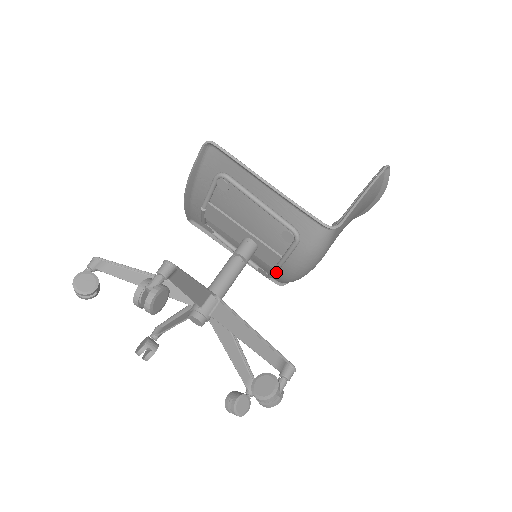
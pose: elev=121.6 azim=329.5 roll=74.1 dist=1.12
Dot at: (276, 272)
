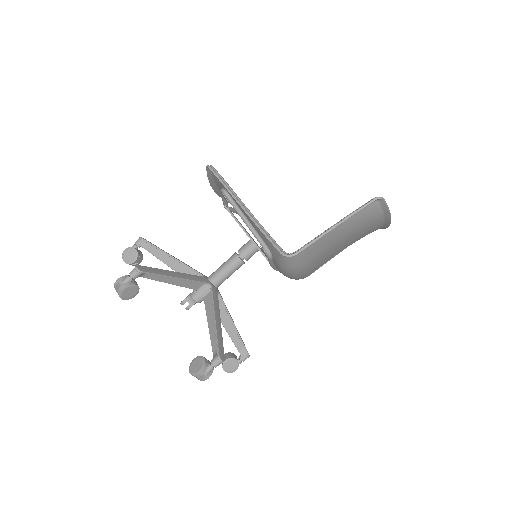
Dot at: (277, 270)
